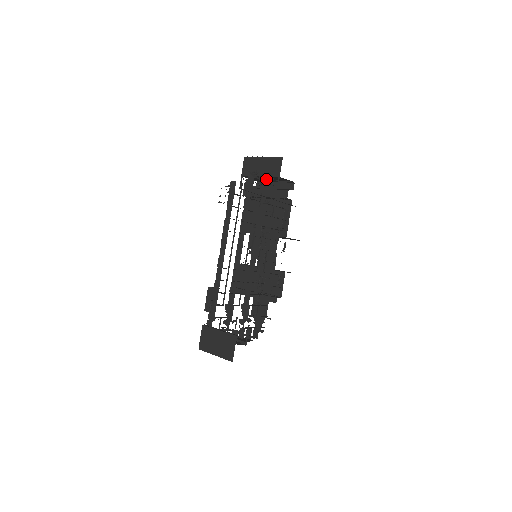
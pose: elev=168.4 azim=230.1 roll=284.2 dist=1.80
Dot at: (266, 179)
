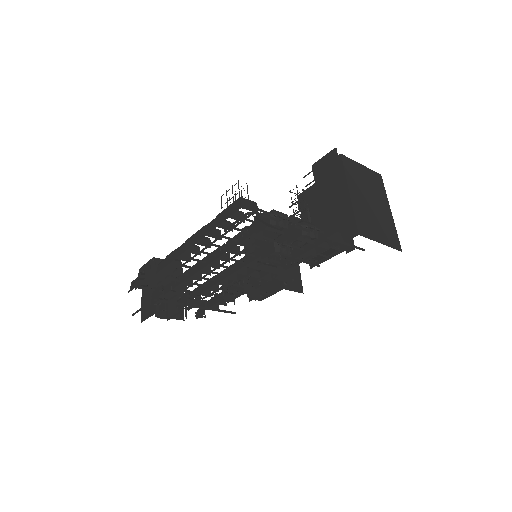
Dot at: (304, 225)
